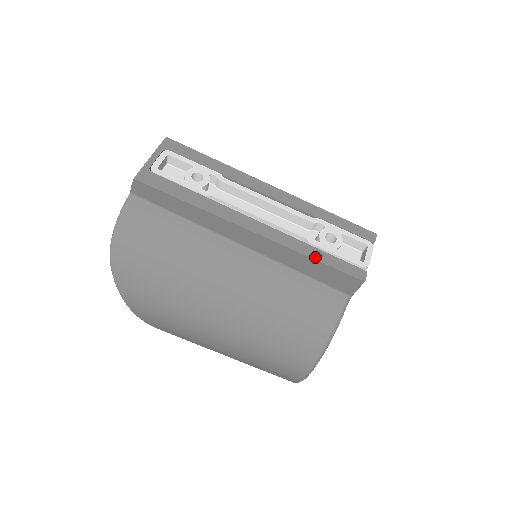
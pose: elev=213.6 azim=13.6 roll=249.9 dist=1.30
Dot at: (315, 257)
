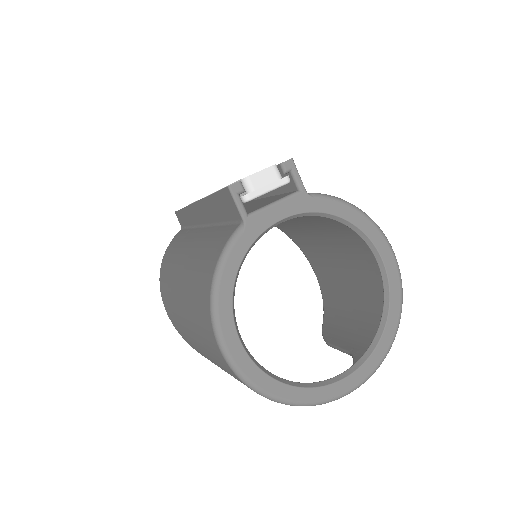
Dot at: occluded
